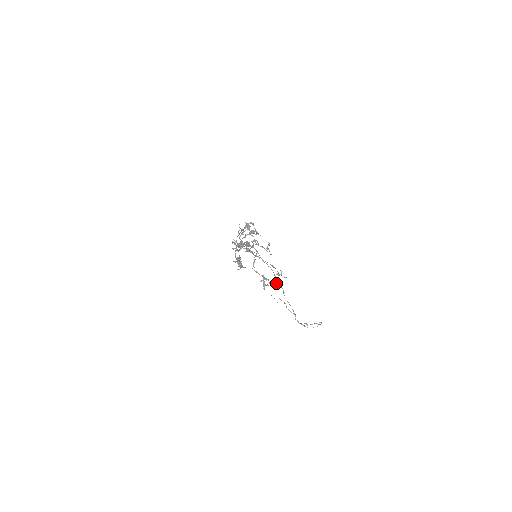
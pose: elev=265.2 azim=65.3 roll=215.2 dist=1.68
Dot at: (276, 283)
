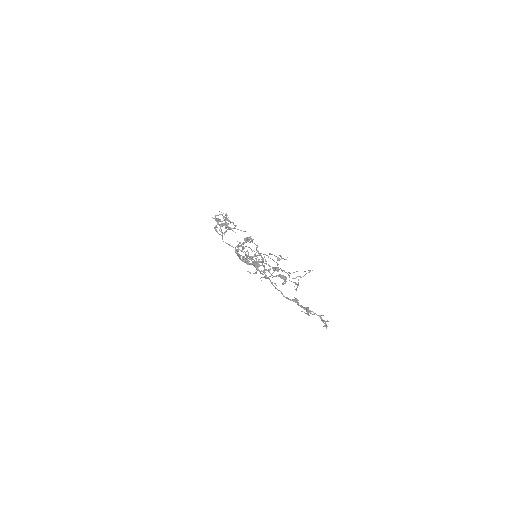
Dot at: (298, 280)
